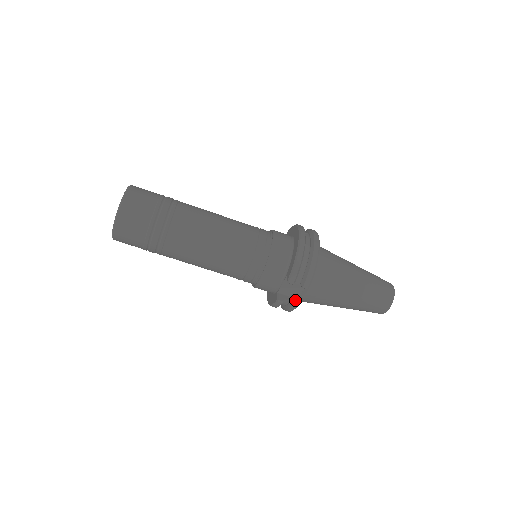
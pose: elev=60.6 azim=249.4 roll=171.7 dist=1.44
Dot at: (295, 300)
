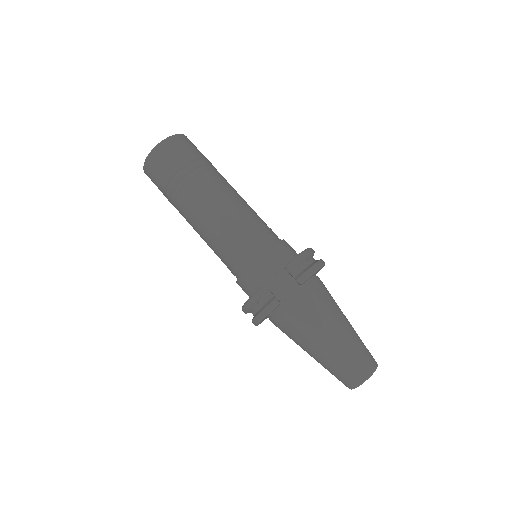
Dot at: (279, 300)
